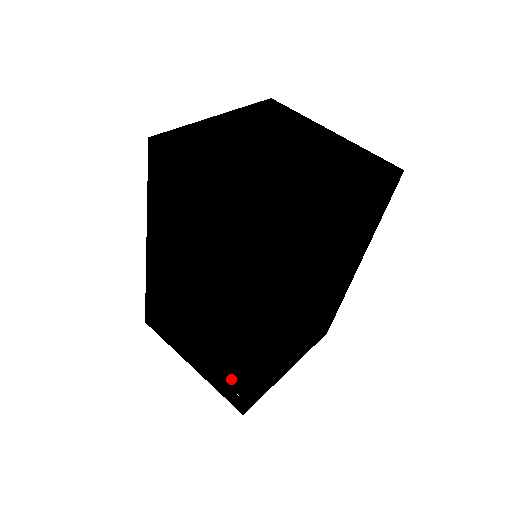
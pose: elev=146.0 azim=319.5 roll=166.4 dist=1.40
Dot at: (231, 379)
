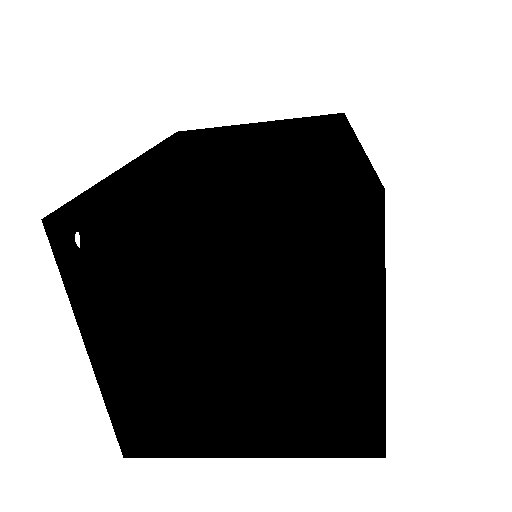
Dot at: occluded
